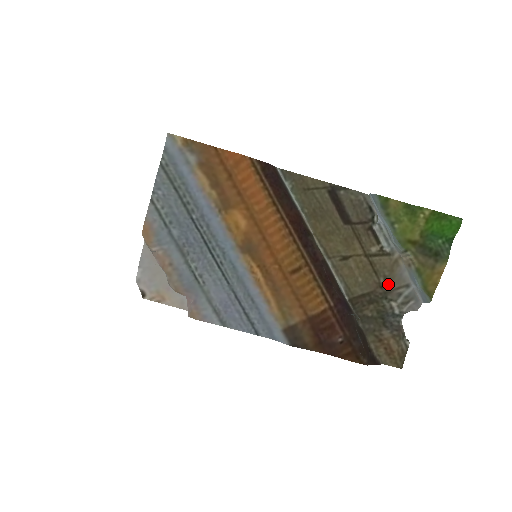
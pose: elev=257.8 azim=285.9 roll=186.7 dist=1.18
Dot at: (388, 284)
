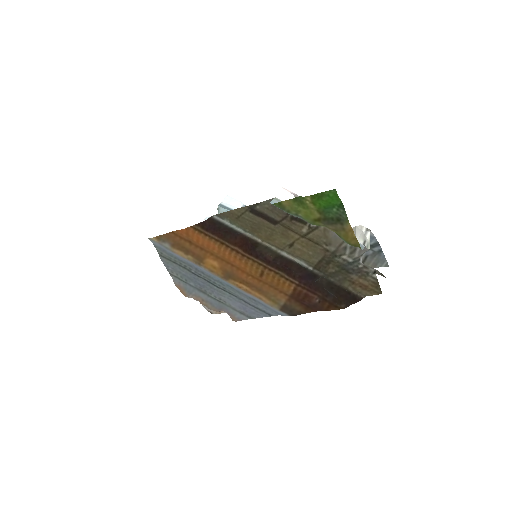
Dot at: (330, 247)
